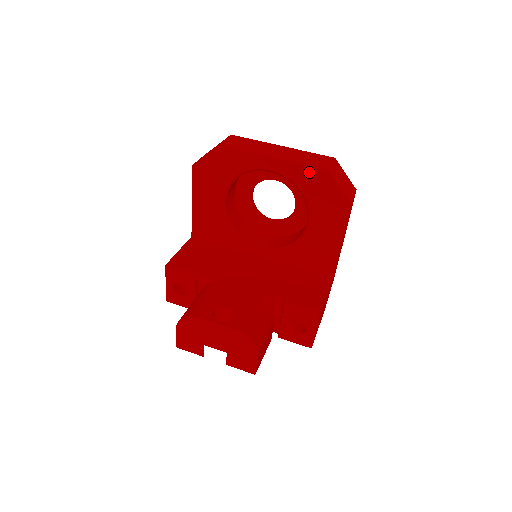
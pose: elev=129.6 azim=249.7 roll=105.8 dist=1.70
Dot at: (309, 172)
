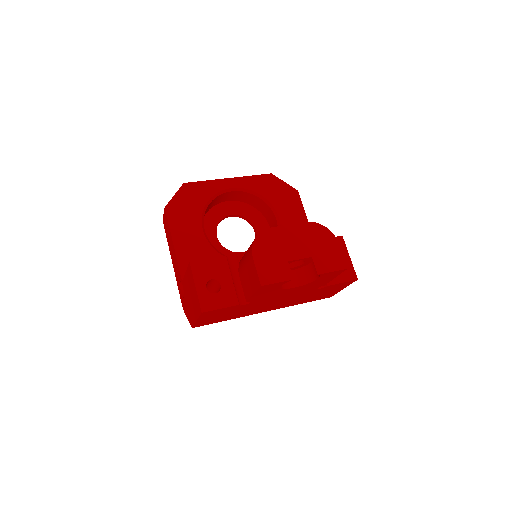
Dot at: (260, 179)
